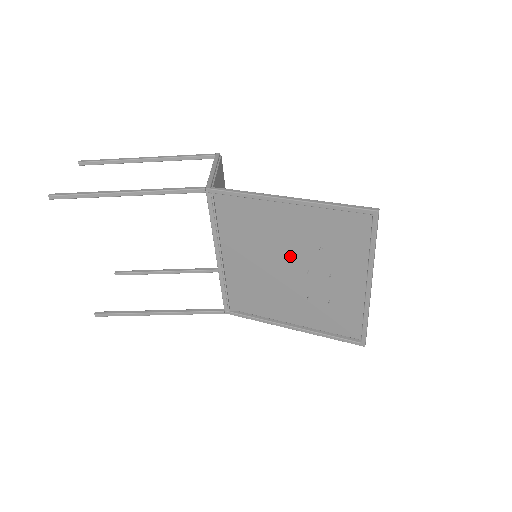
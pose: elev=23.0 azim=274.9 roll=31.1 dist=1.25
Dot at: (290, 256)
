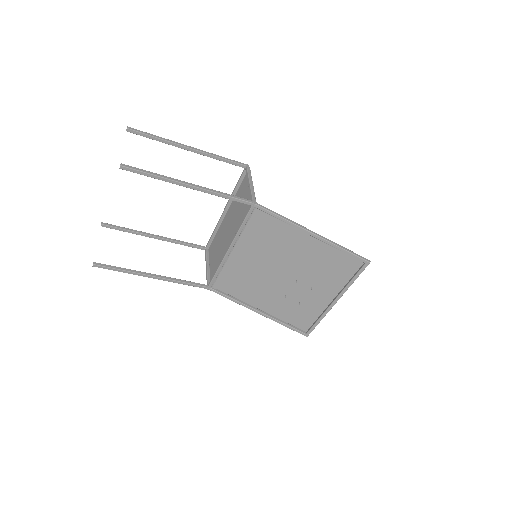
Dot at: (289, 267)
